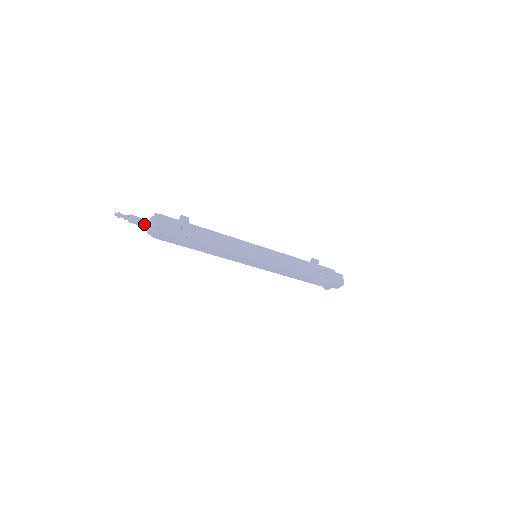
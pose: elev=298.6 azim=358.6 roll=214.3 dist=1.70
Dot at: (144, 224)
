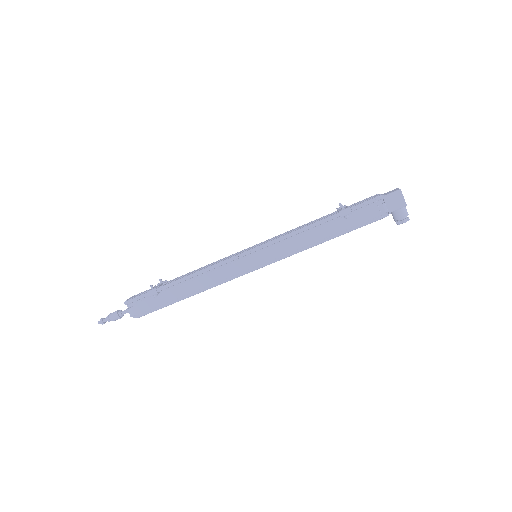
Dot at: (125, 312)
